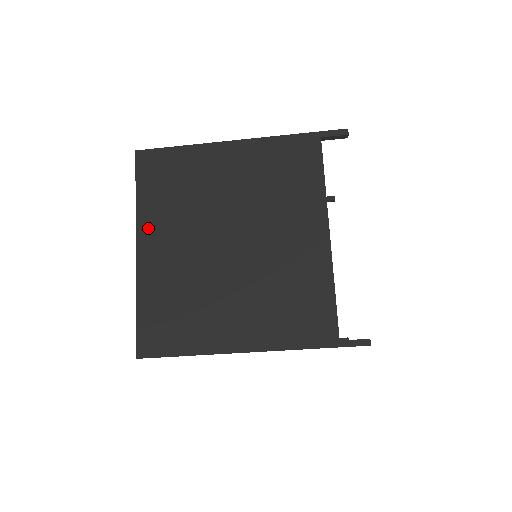
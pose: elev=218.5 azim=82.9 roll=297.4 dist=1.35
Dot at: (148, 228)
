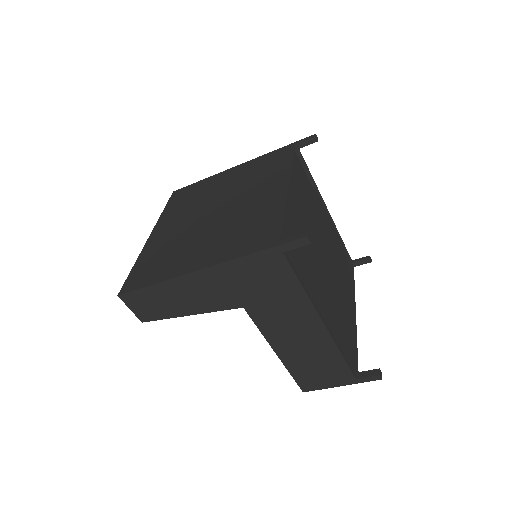
Dot at: (163, 223)
